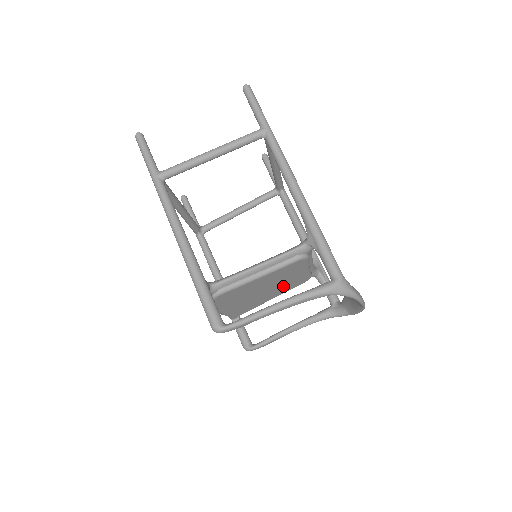
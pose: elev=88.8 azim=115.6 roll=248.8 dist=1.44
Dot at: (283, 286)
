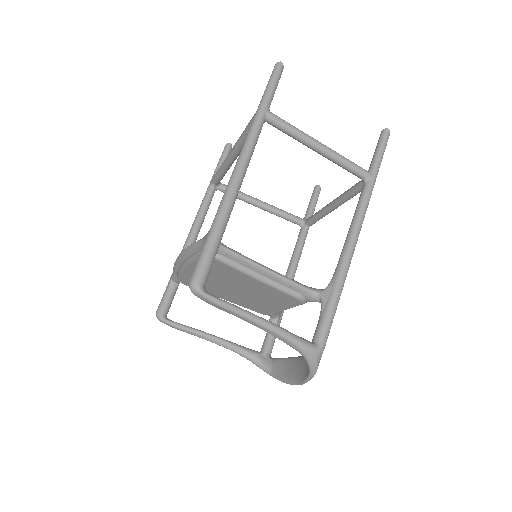
Dot at: (249, 301)
